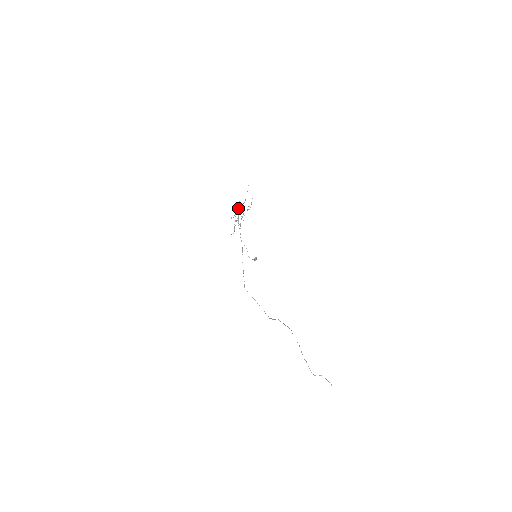
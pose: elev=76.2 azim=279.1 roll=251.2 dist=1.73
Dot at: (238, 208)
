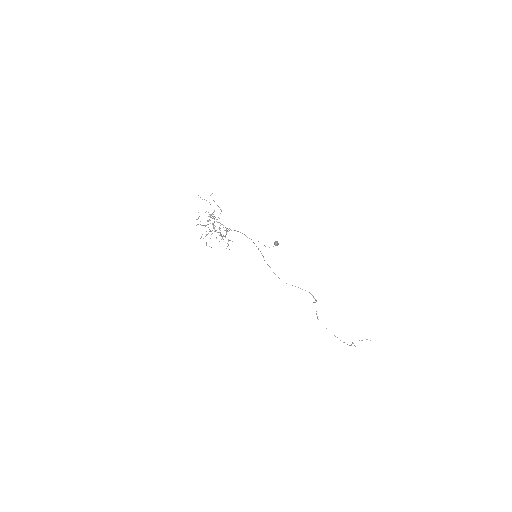
Dot at: occluded
